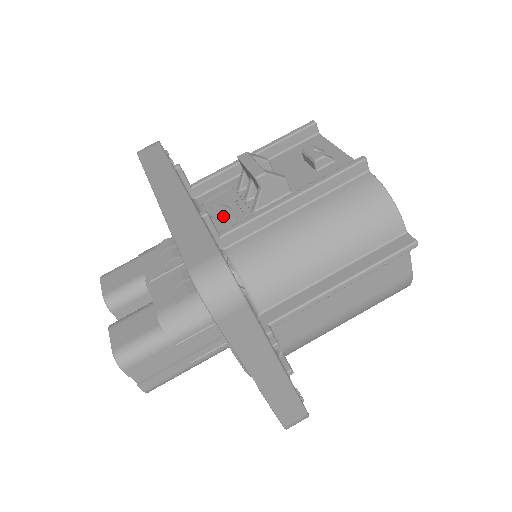
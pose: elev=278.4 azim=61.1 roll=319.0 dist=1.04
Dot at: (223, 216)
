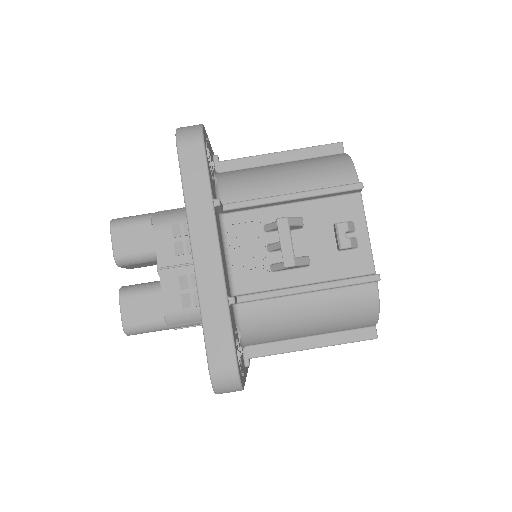
Dot at: (243, 258)
